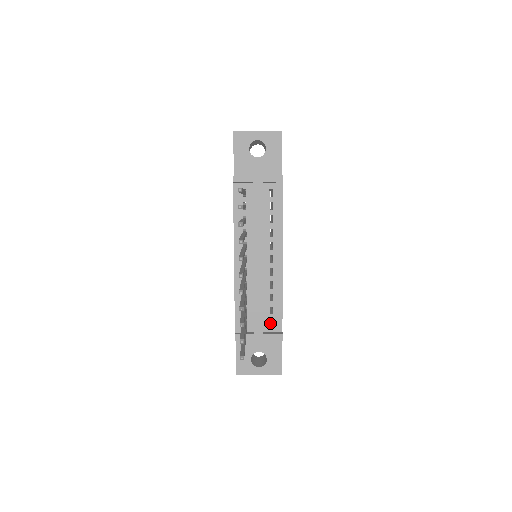
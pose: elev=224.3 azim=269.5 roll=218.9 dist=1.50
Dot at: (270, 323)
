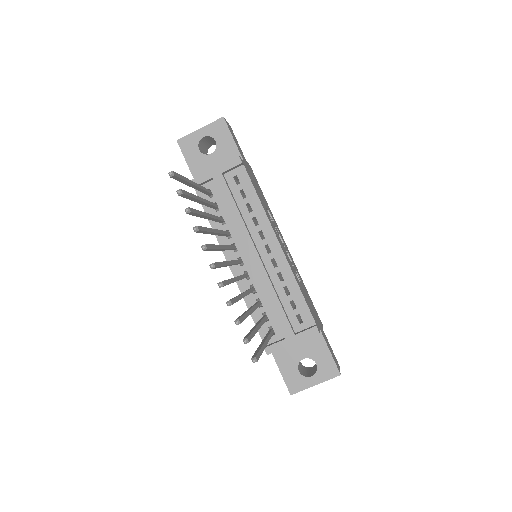
Dot at: (301, 321)
